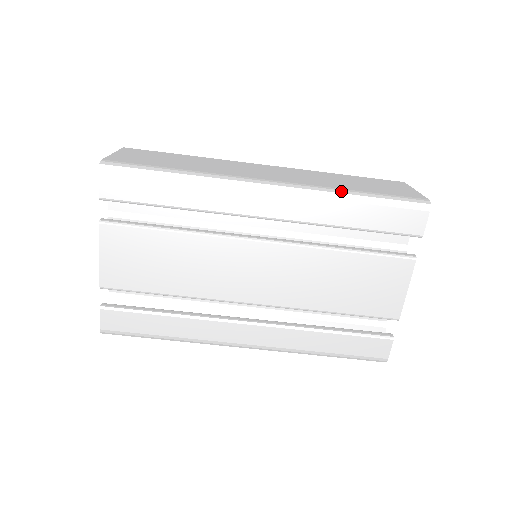
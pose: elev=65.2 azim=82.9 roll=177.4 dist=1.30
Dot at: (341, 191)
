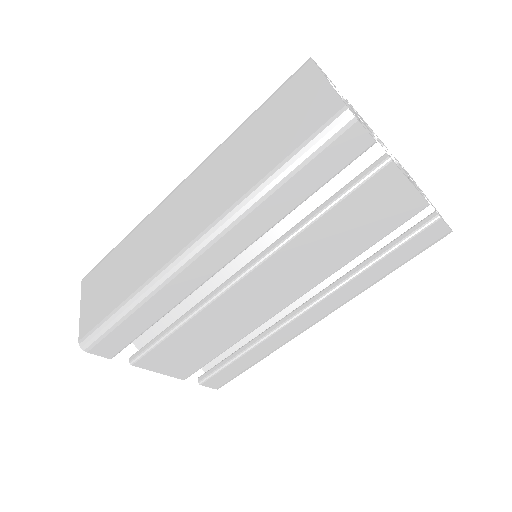
Dot at: (254, 192)
